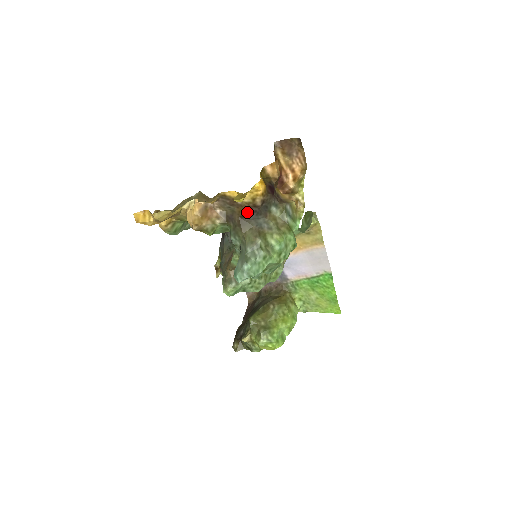
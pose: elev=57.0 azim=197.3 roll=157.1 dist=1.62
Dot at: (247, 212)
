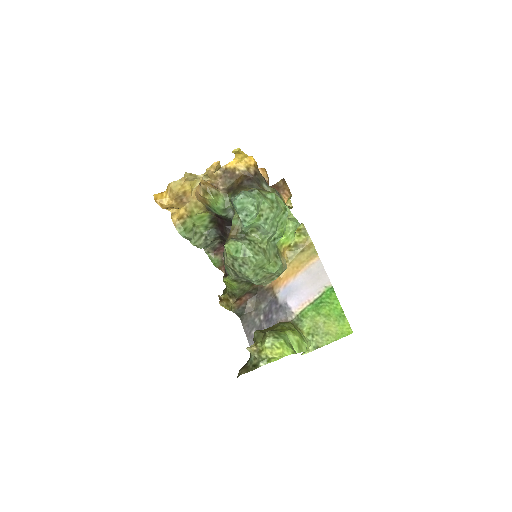
Dot at: (243, 179)
